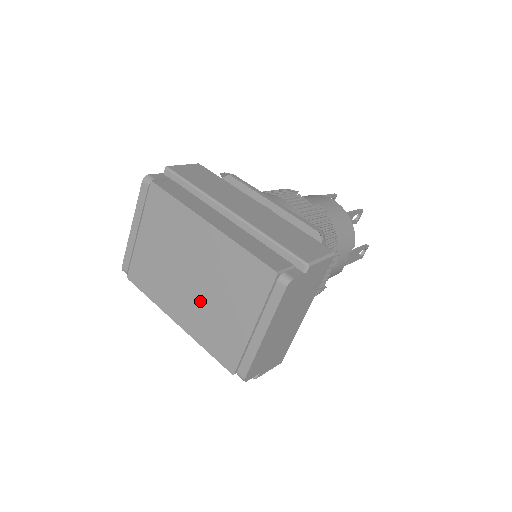
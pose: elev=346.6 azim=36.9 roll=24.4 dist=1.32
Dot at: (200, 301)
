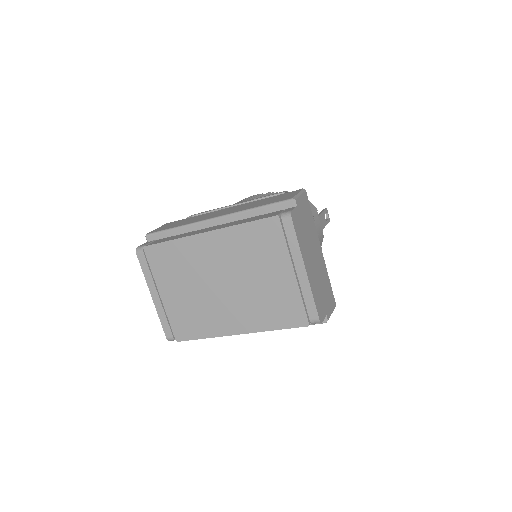
Dot at: (243, 296)
